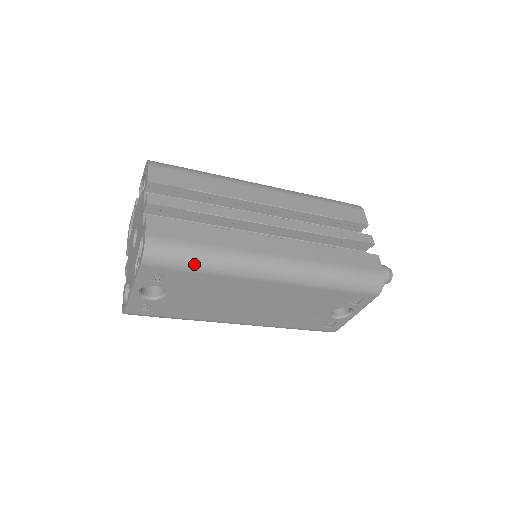
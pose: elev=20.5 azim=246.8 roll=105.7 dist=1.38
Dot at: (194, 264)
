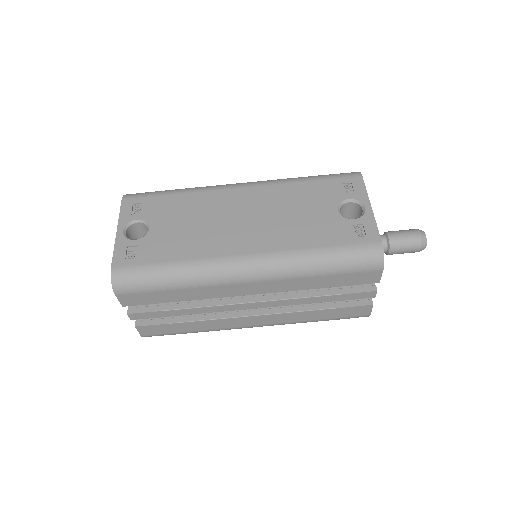
Dot at: (166, 191)
